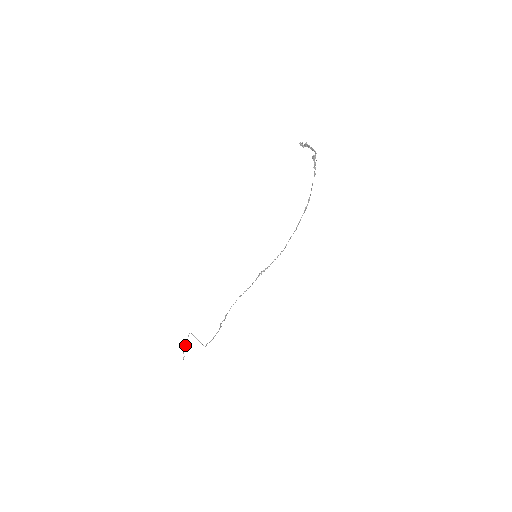
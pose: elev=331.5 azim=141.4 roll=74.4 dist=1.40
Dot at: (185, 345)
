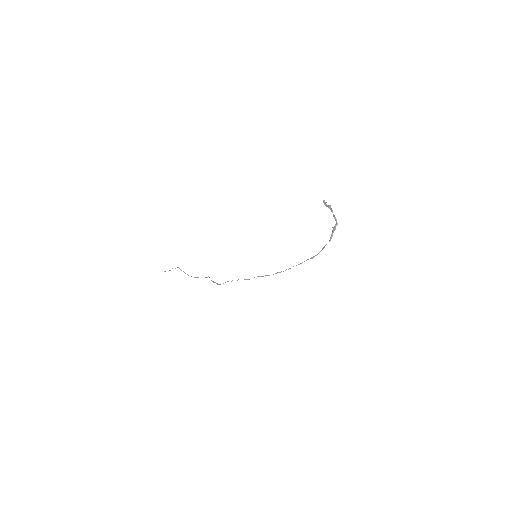
Dot at: (170, 270)
